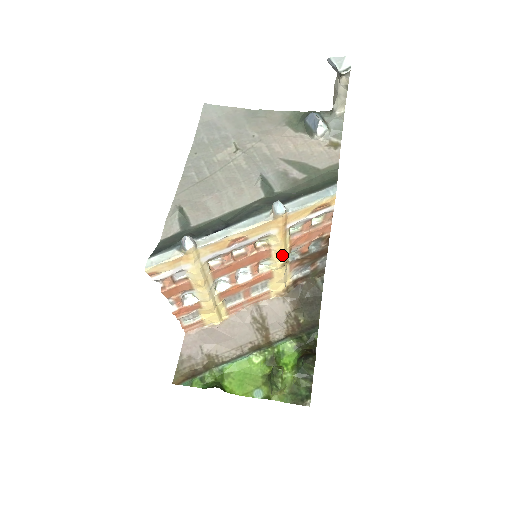
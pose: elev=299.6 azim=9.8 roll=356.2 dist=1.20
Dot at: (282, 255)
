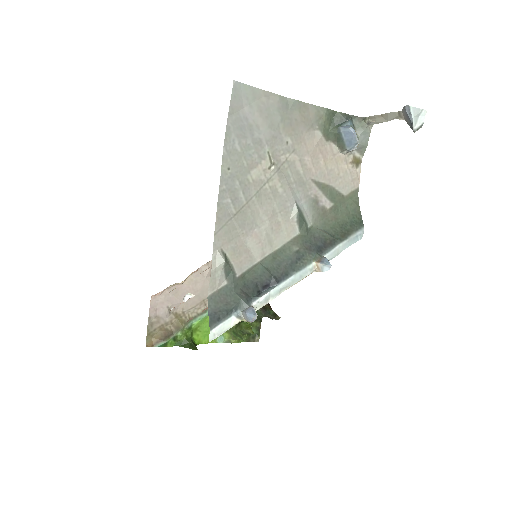
Dot at: occluded
